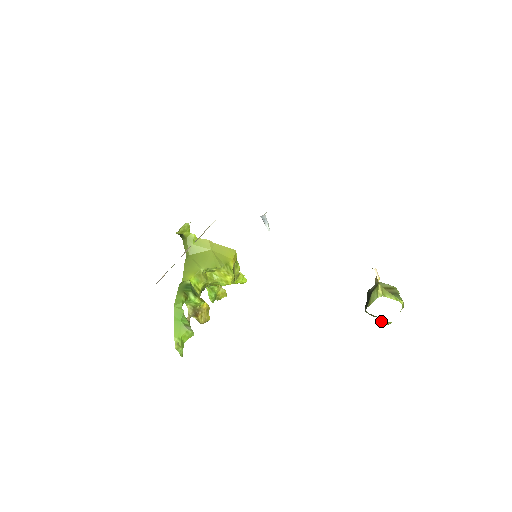
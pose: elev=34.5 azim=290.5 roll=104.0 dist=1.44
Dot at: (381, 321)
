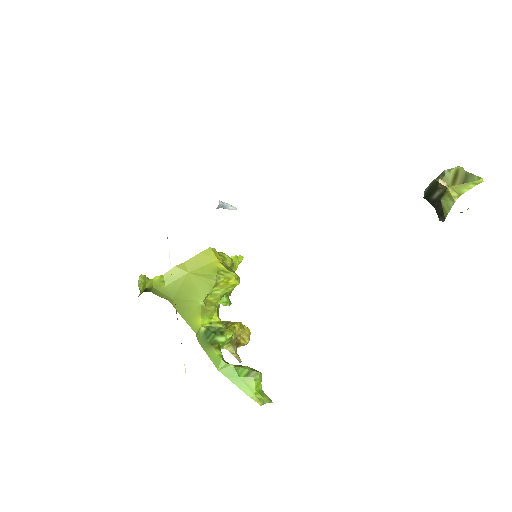
Dot at: (461, 212)
